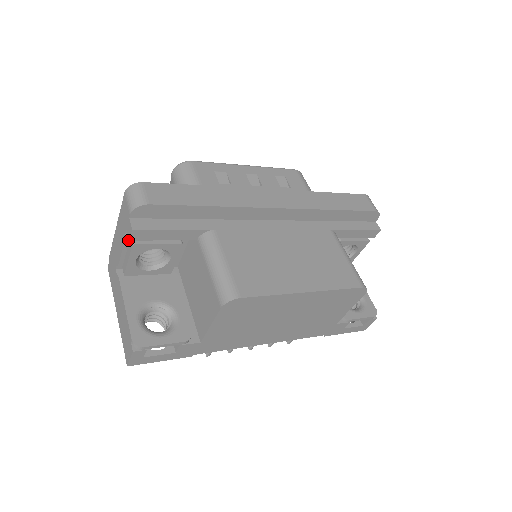
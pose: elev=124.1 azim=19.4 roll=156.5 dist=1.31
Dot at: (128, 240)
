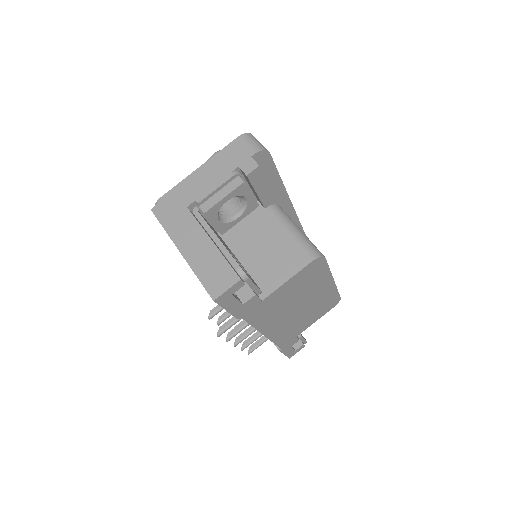
Dot at: (233, 178)
